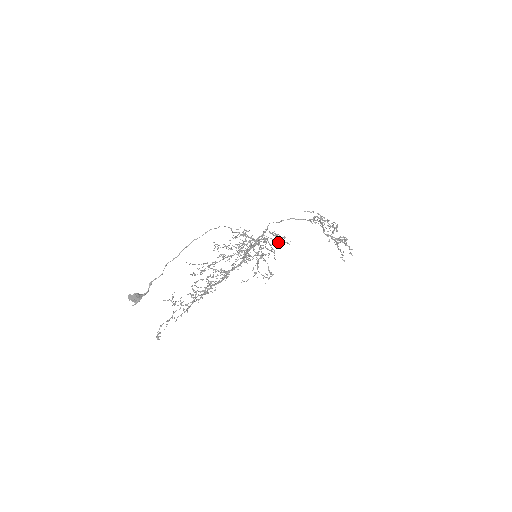
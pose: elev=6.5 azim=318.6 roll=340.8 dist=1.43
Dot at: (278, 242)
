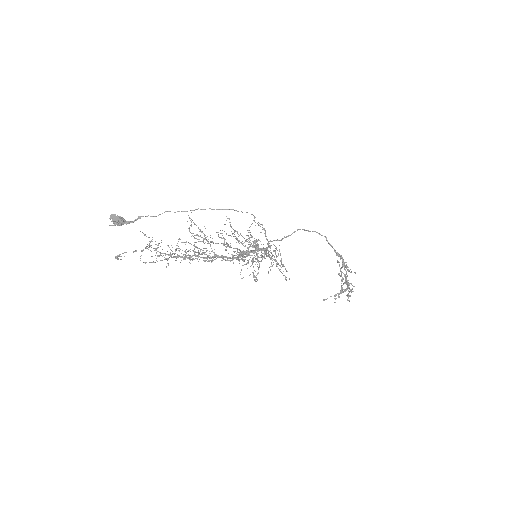
Dot at: (279, 269)
